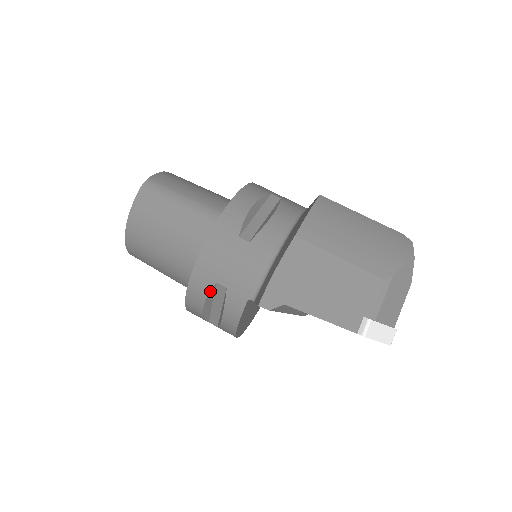
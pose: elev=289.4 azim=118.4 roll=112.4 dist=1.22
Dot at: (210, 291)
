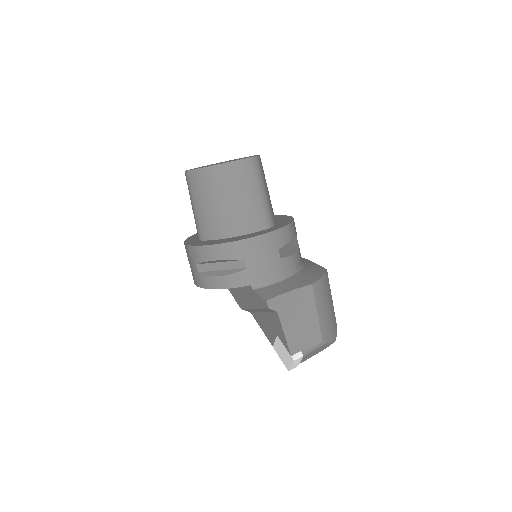
Dot at: (235, 259)
